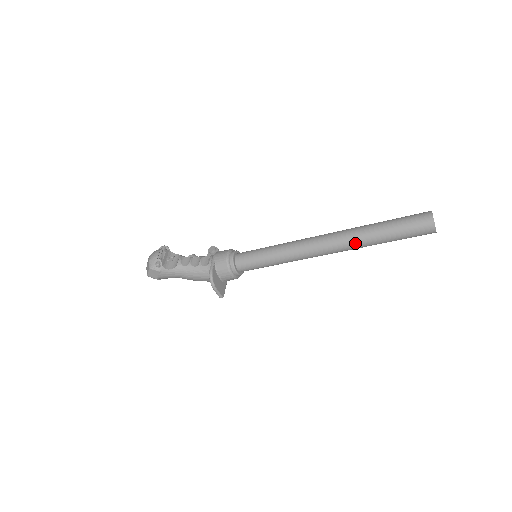
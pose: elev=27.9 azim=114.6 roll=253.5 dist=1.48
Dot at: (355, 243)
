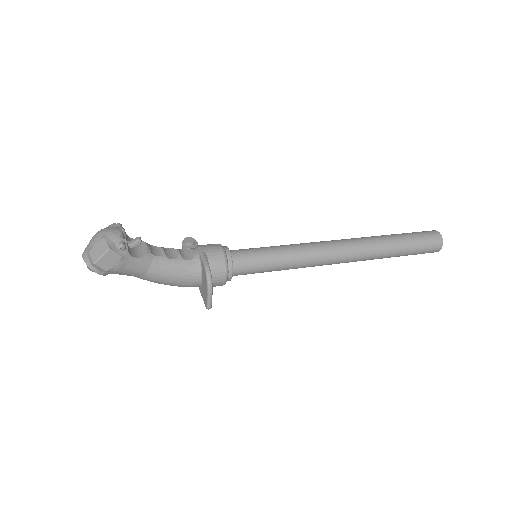
Dot at: (374, 252)
